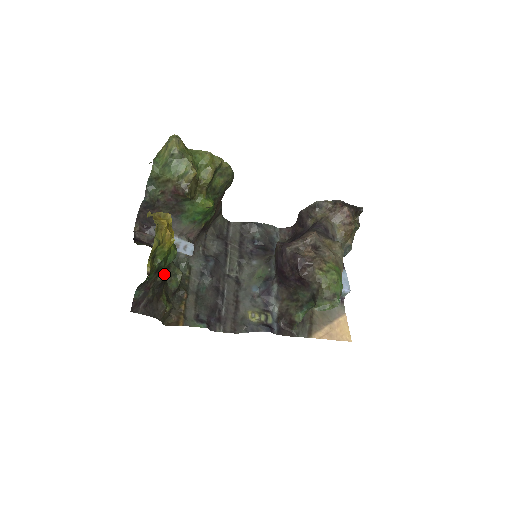
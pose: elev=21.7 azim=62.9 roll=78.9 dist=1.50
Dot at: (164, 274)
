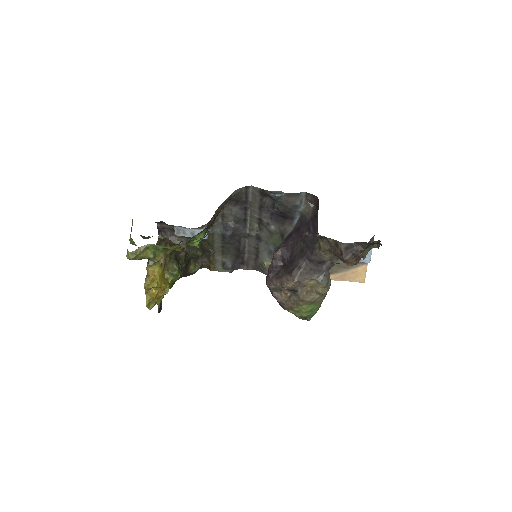
Dot at: occluded
